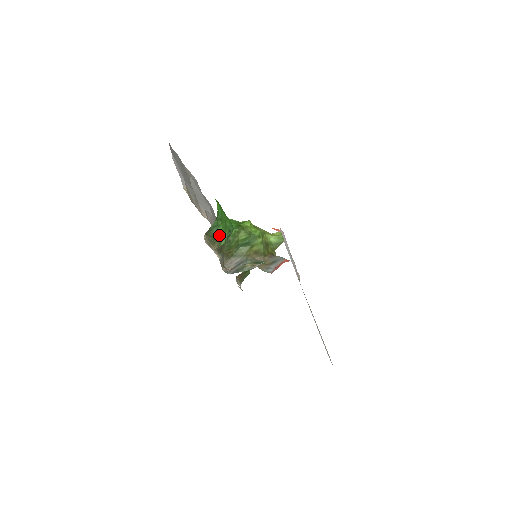
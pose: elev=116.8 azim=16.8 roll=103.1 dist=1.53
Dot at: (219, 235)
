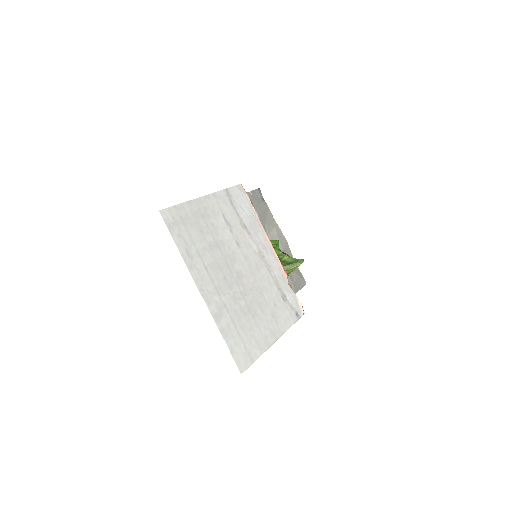
Dot at: occluded
